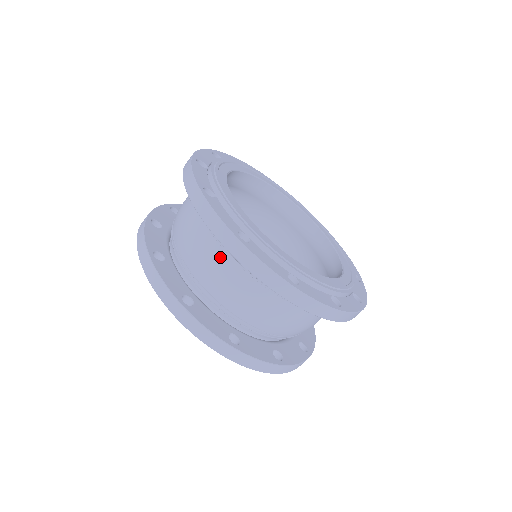
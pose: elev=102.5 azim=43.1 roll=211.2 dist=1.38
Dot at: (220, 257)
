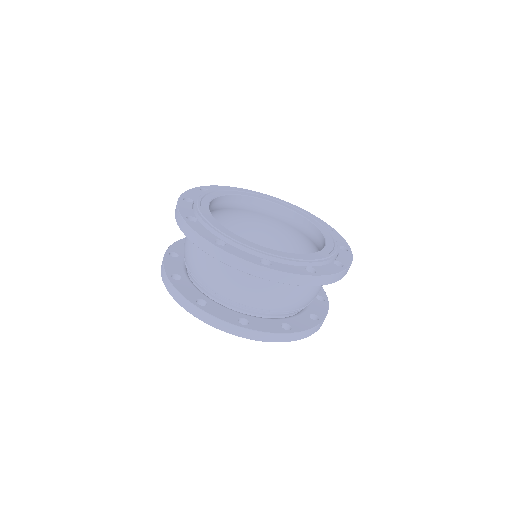
Dot at: (213, 263)
